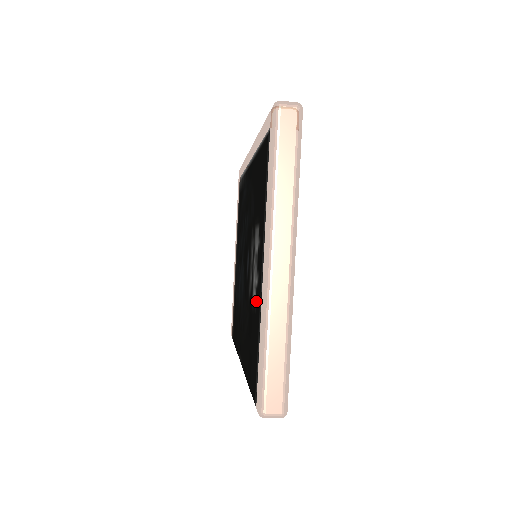
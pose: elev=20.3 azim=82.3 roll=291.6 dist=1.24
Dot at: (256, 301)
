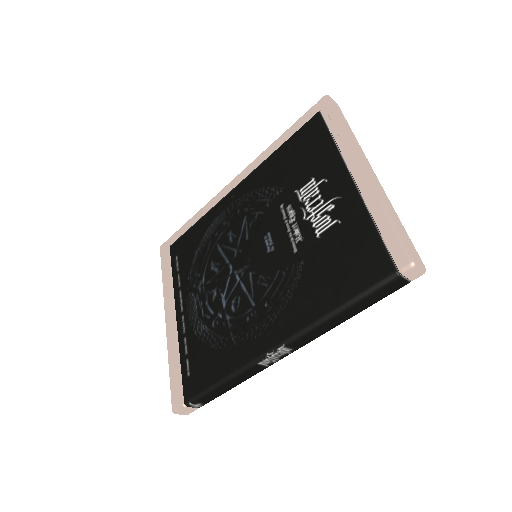
Dot at: (338, 217)
